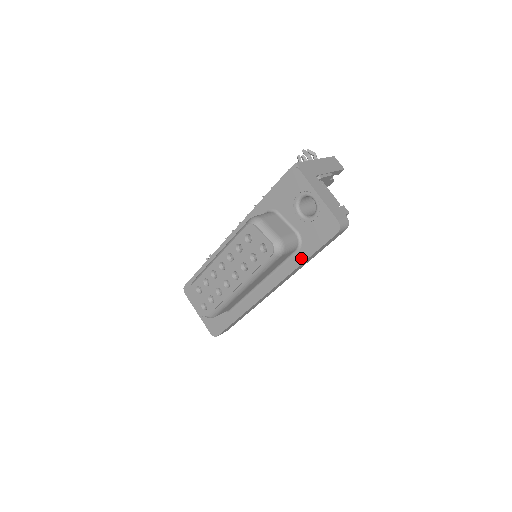
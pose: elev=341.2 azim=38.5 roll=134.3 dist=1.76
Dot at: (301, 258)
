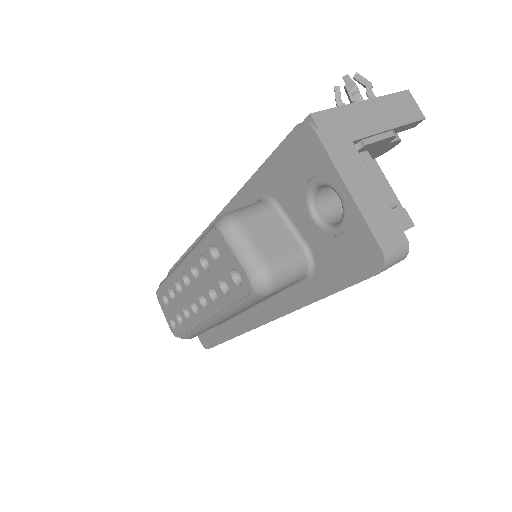
Dot at: (313, 293)
